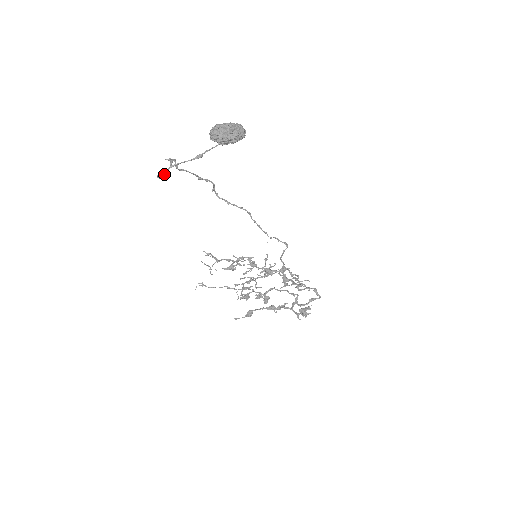
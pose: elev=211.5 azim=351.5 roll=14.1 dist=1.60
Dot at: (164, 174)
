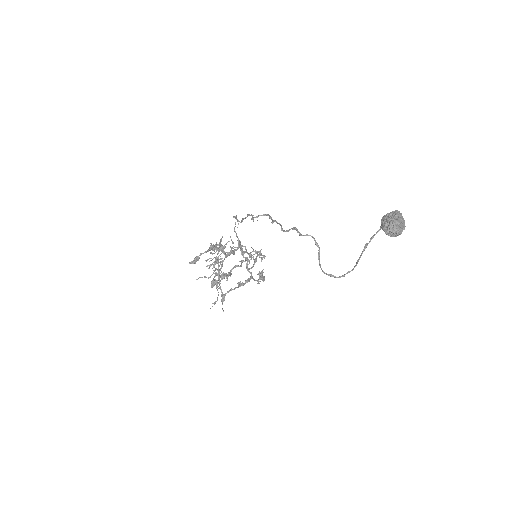
Dot at: (320, 264)
